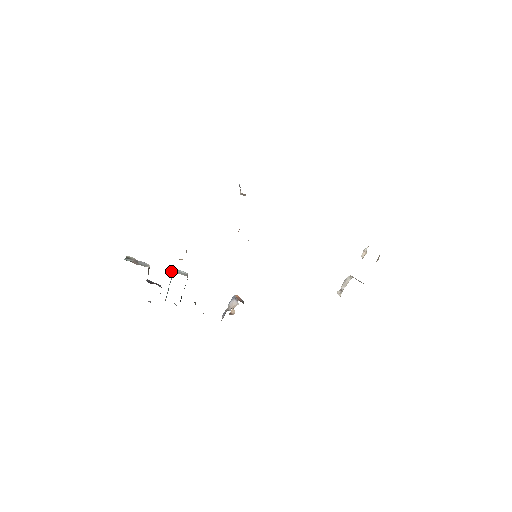
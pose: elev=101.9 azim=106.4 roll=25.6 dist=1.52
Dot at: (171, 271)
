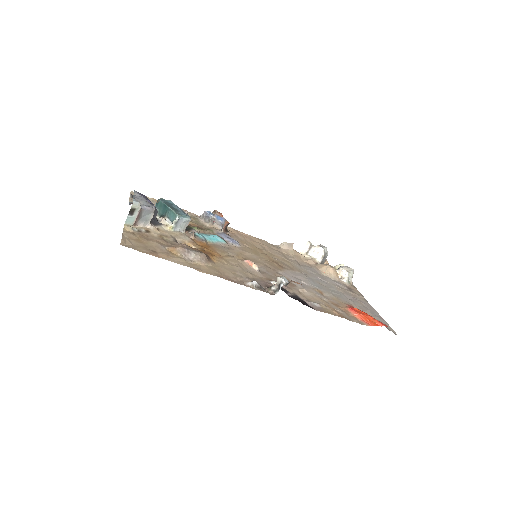
Dot at: (173, 223)
